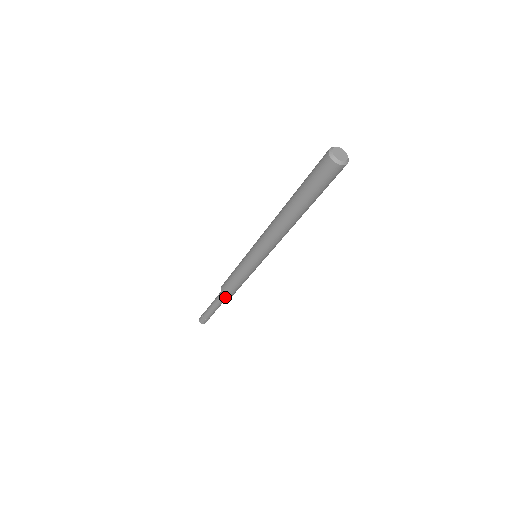
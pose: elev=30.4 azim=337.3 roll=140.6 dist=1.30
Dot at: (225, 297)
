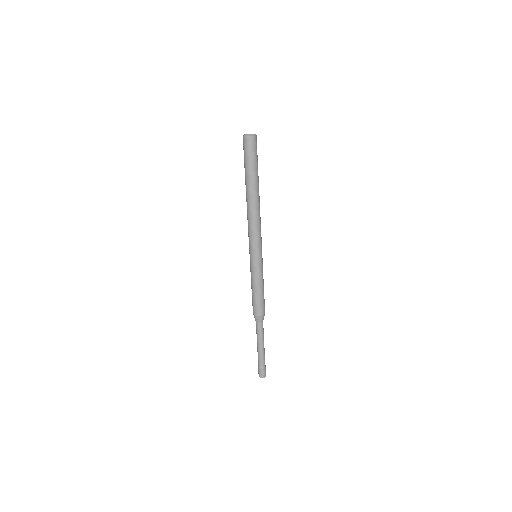
Dot at: (259, 320)
